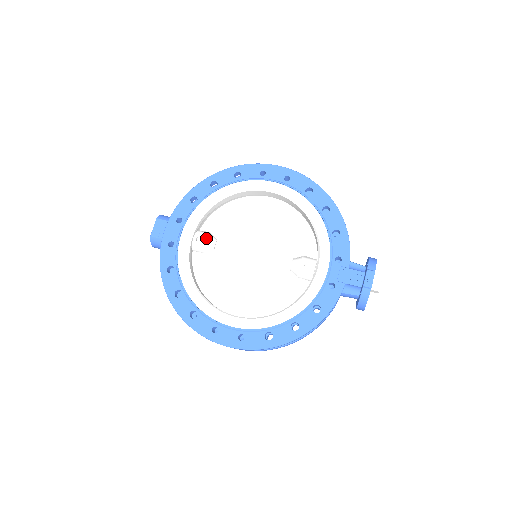
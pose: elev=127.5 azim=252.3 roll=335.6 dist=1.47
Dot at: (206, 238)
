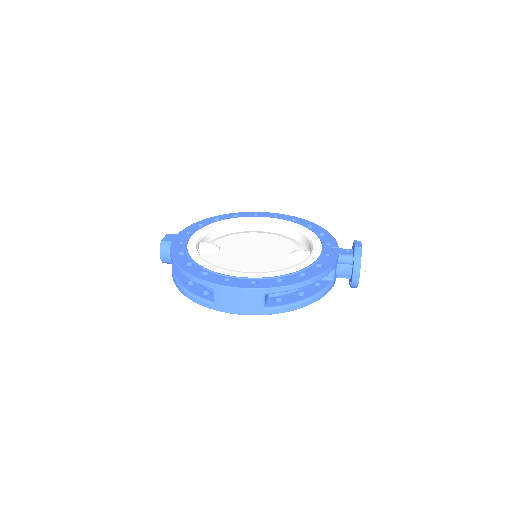
Dot at: (212, 243)
